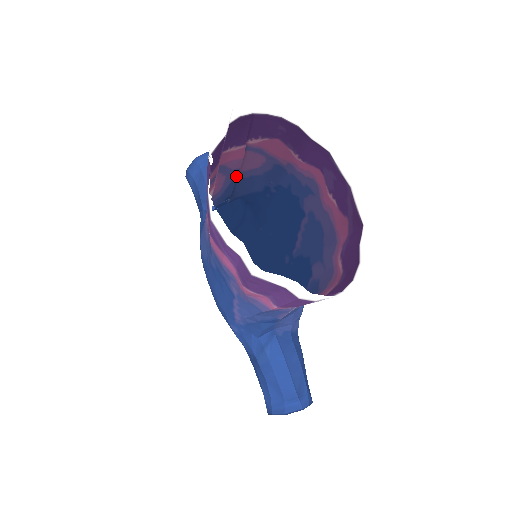
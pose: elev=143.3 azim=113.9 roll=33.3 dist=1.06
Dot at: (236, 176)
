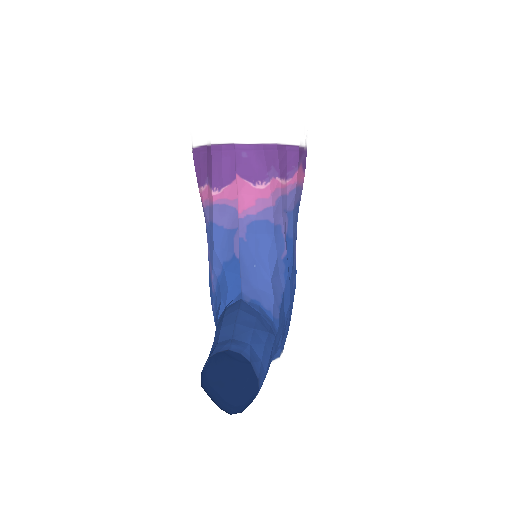
Dot at: occluded
